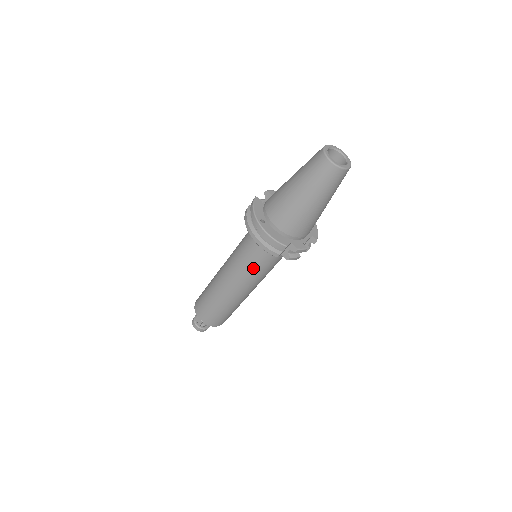
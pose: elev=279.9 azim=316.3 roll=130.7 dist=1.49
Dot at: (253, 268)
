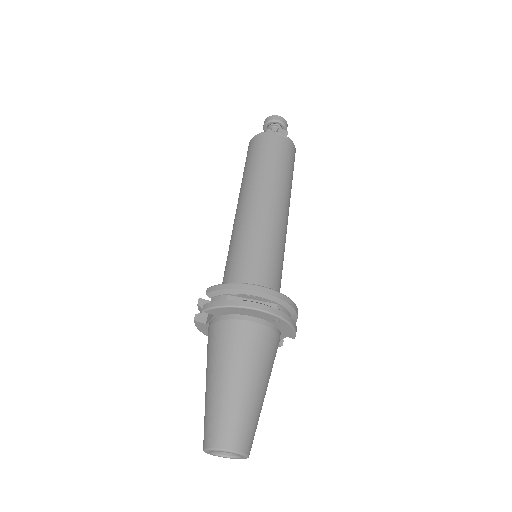
Dot at: occluded
